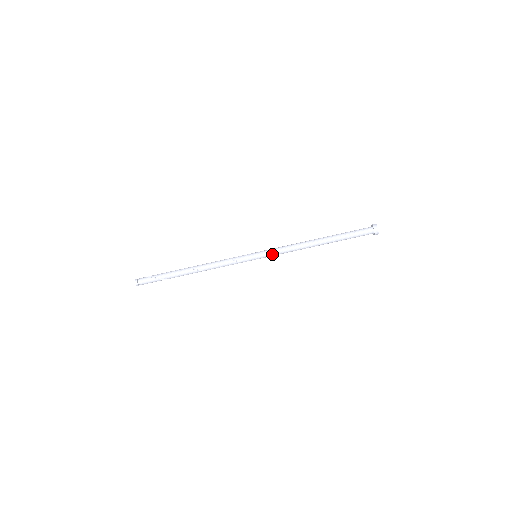
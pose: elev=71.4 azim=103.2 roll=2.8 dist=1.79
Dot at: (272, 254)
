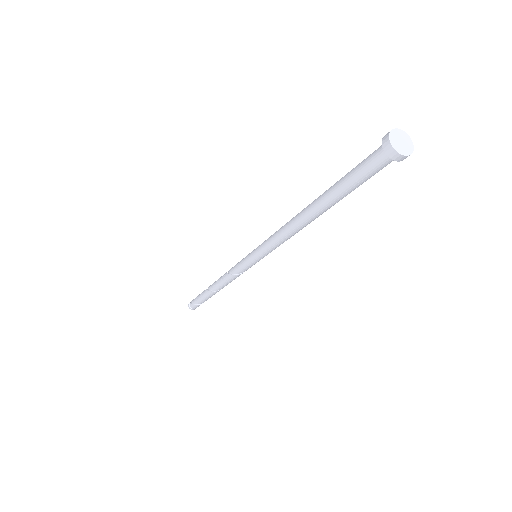
Dot at: occluded
